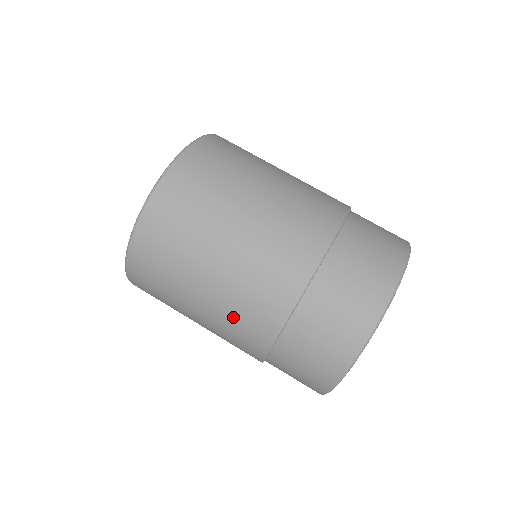
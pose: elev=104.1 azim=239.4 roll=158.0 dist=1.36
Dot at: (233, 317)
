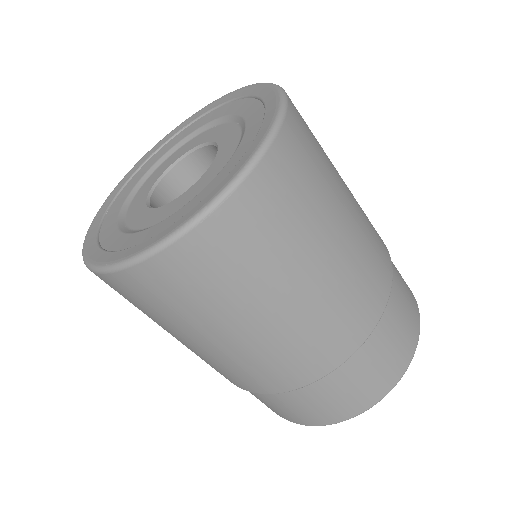
Dot at: occluded
